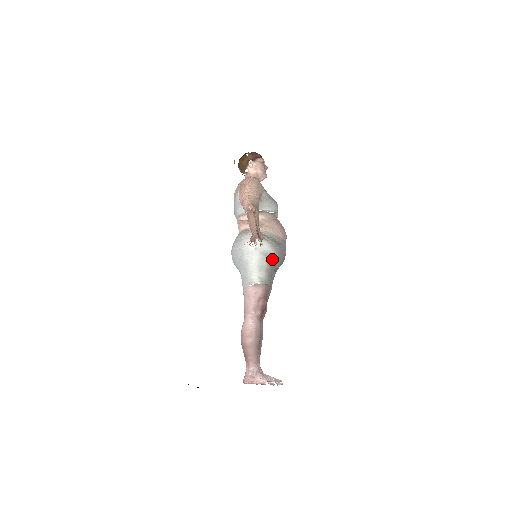
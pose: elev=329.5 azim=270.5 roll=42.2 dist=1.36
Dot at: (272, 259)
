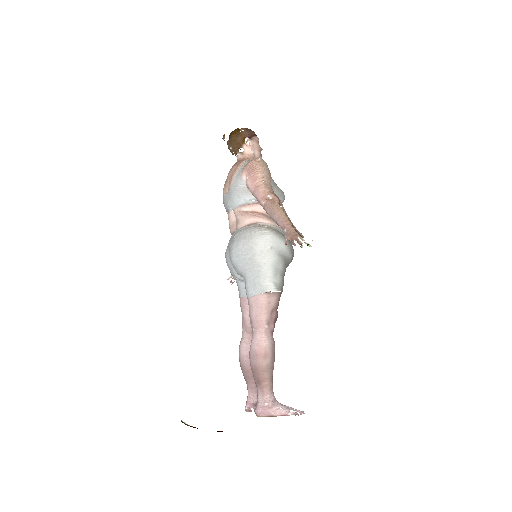
Dot at: (286, 261)
